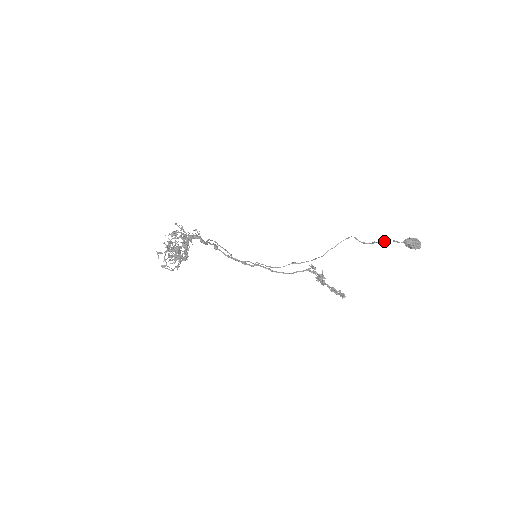
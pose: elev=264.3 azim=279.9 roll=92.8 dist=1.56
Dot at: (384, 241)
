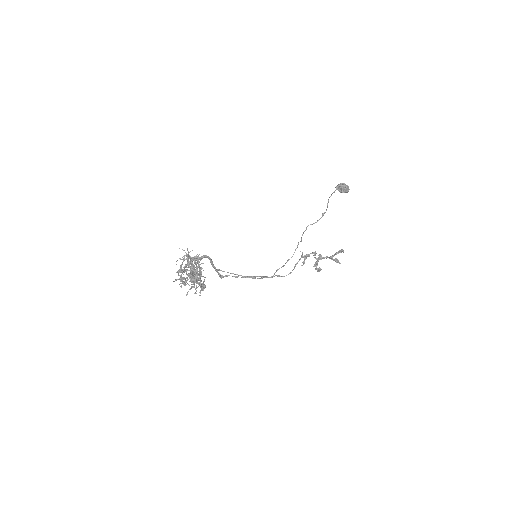
Dot at: (327, 203)
